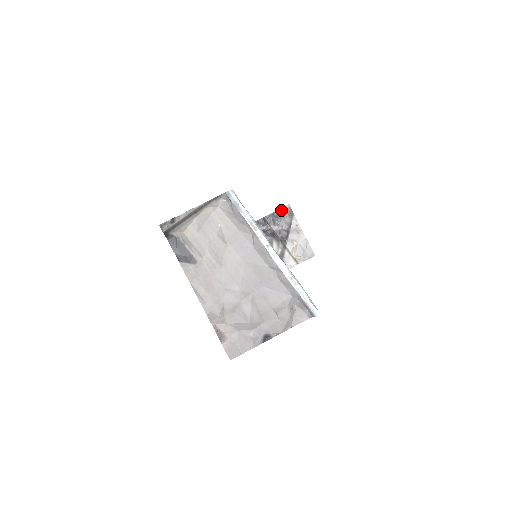
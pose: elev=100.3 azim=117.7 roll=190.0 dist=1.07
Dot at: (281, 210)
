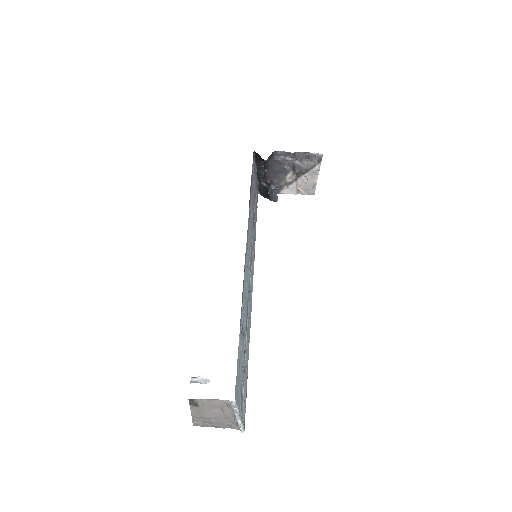
Dot at: (314, 154)
